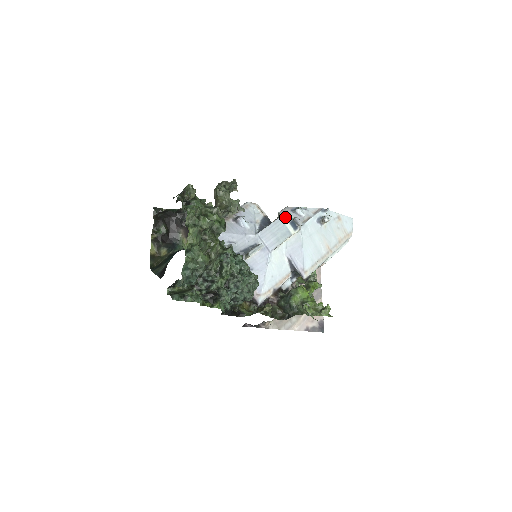
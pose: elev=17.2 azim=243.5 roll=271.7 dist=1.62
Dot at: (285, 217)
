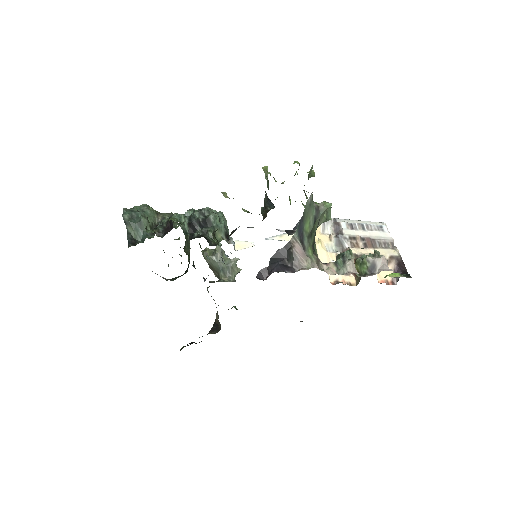
Dot at: occluded
